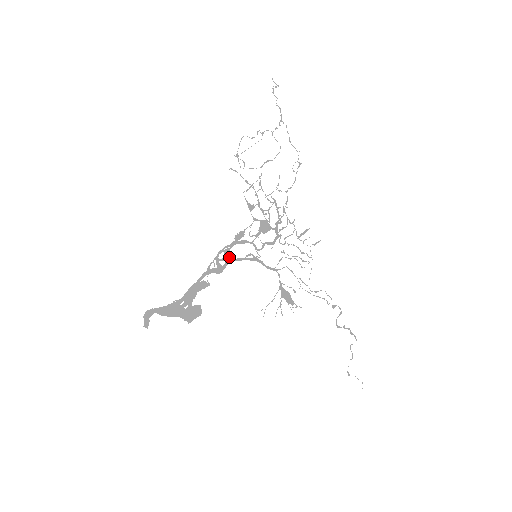
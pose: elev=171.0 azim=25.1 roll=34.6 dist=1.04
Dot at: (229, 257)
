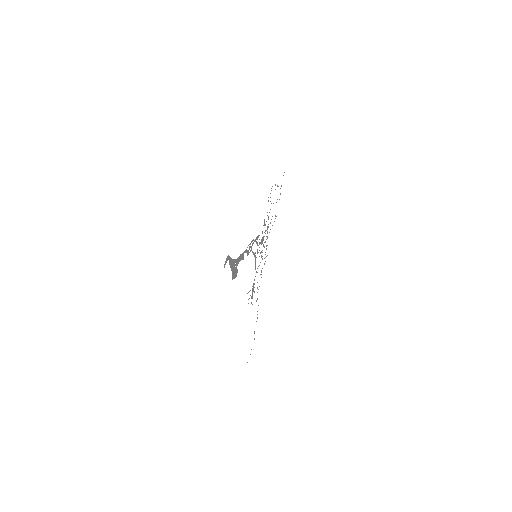
Dot at: occluded
